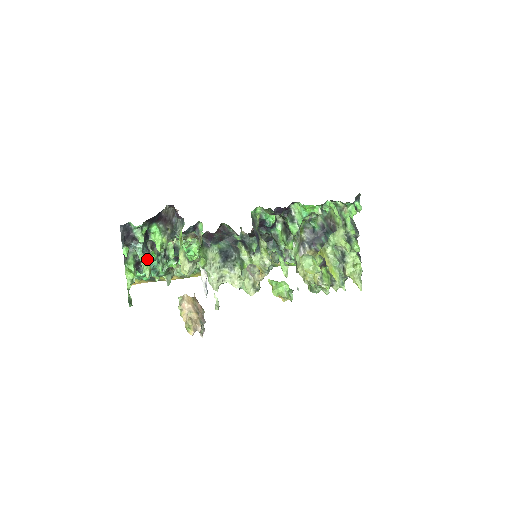
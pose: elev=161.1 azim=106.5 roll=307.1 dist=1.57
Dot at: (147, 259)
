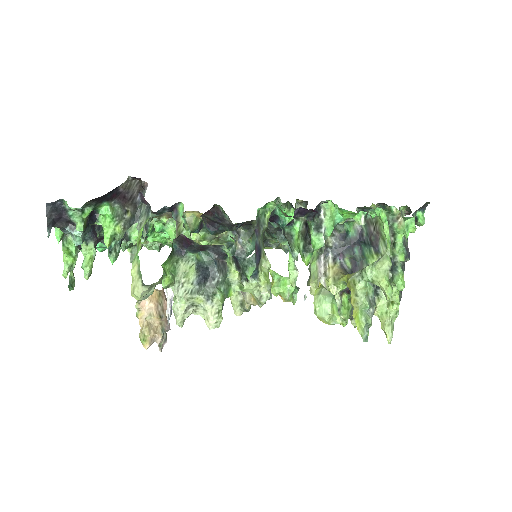
Dot at: (90, 250)
